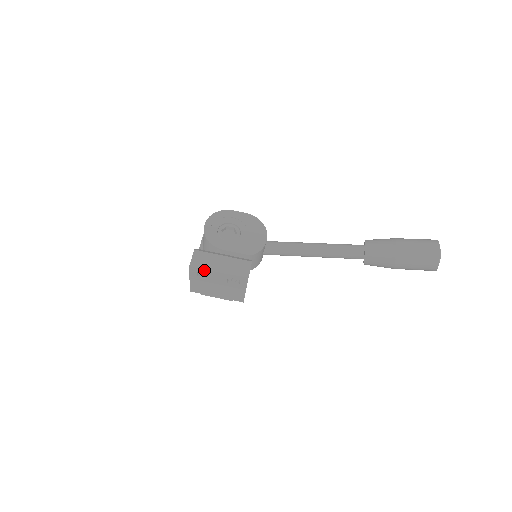
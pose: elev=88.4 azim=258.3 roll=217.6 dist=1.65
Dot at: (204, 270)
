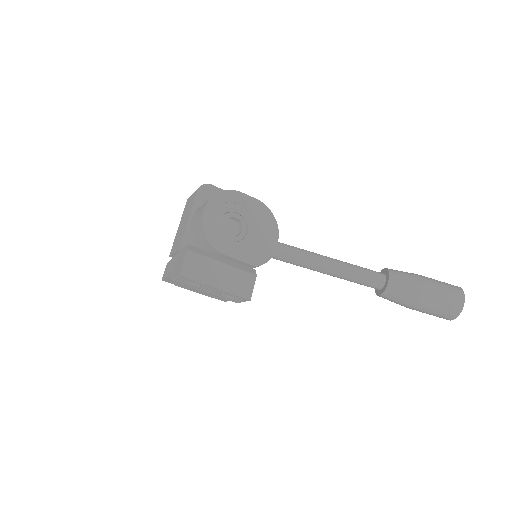
Dot at: (197, 282)
